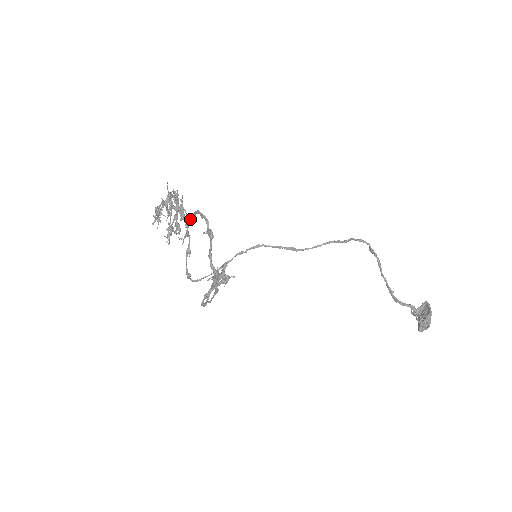
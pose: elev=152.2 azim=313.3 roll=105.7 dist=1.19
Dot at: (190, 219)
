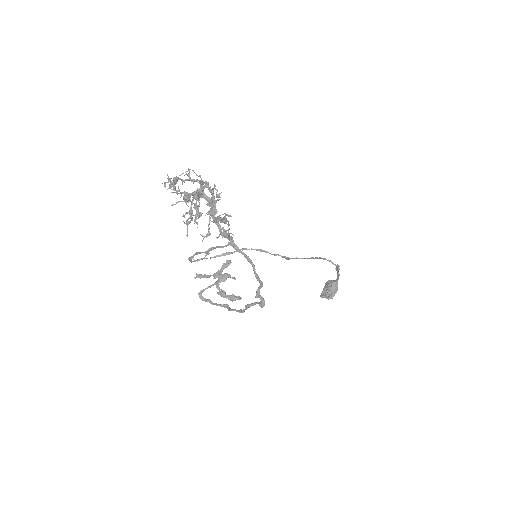
Dot at: (231, 245)
